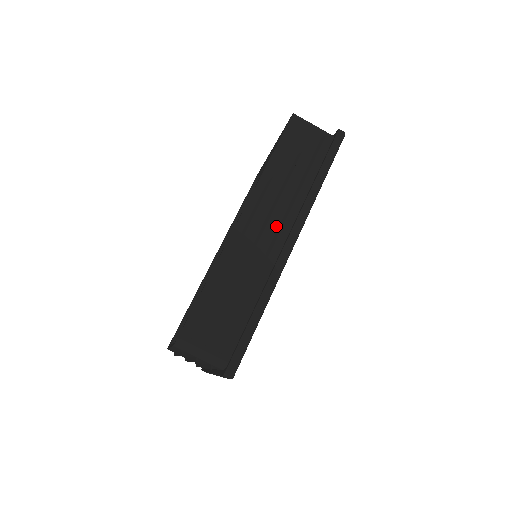
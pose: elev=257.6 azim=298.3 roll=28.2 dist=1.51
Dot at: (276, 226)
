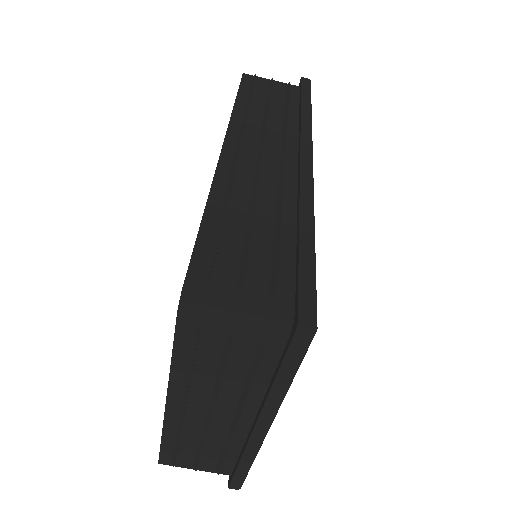
Dot at: (277, 150)
